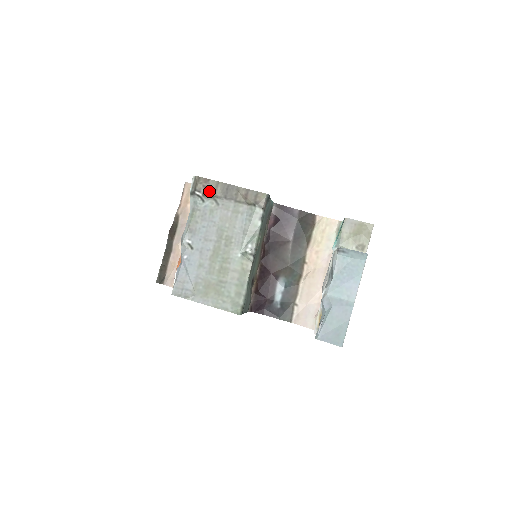
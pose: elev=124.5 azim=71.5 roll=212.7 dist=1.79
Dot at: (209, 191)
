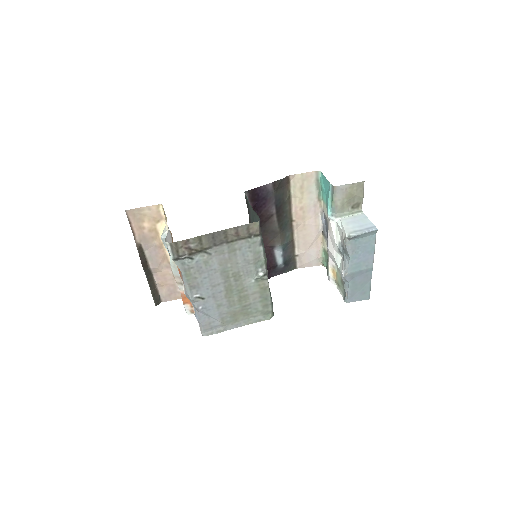
Dot at: (194, 249)
